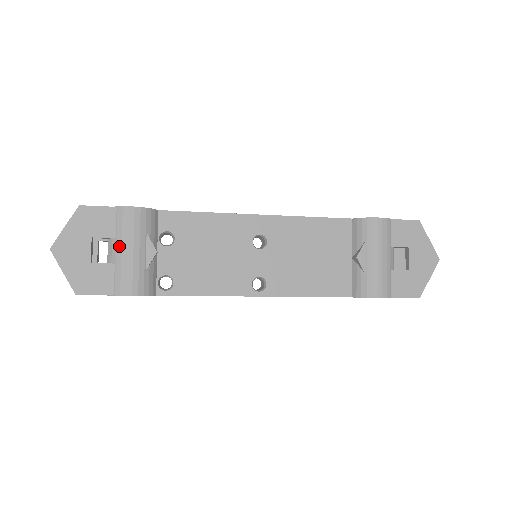
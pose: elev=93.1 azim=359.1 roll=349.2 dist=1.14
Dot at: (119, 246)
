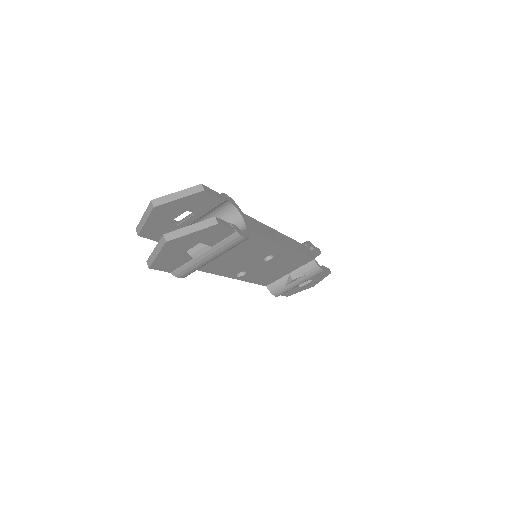
Dot at: (209, 253)
